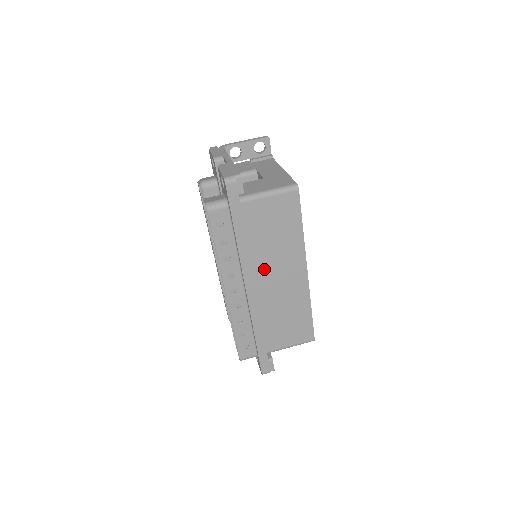
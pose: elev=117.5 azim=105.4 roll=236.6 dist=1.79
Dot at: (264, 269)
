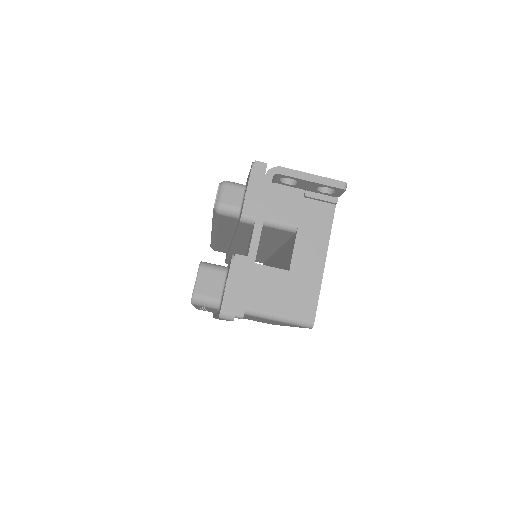
Dot at: occluded
